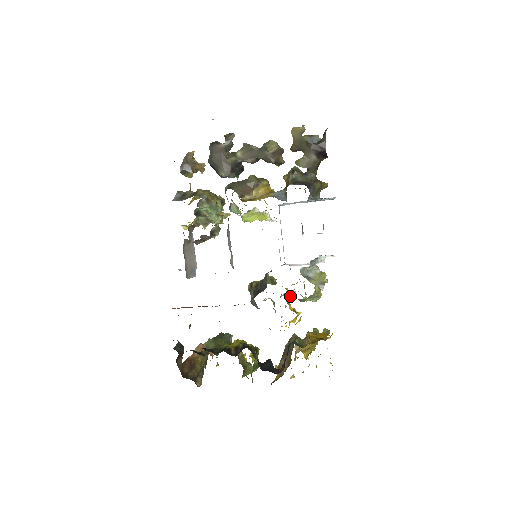
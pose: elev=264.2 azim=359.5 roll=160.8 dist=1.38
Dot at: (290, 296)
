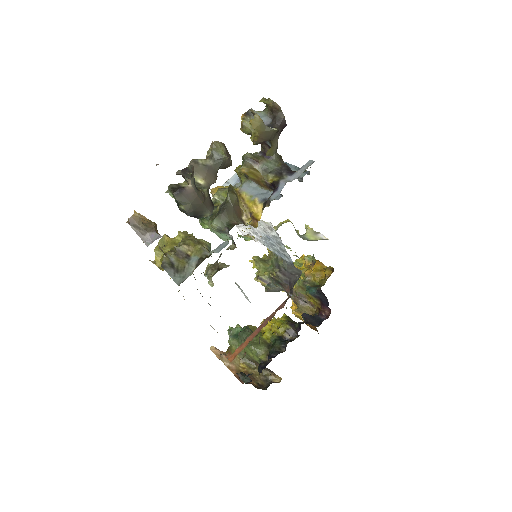
Dot at: occluded
